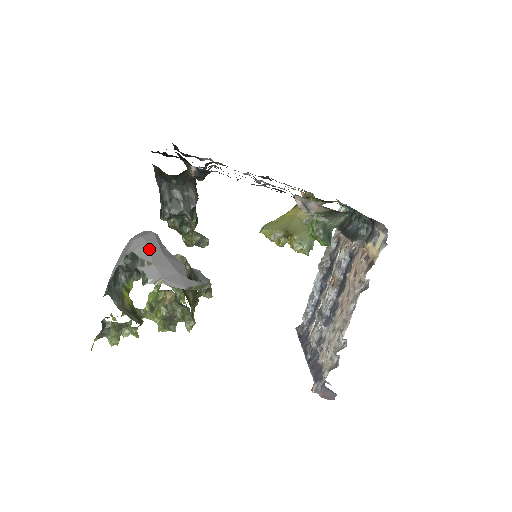
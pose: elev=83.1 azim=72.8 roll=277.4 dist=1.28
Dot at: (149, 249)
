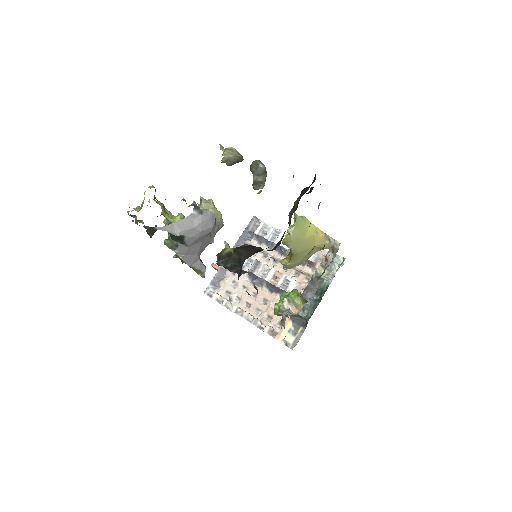
Dot at: (196, 240)
